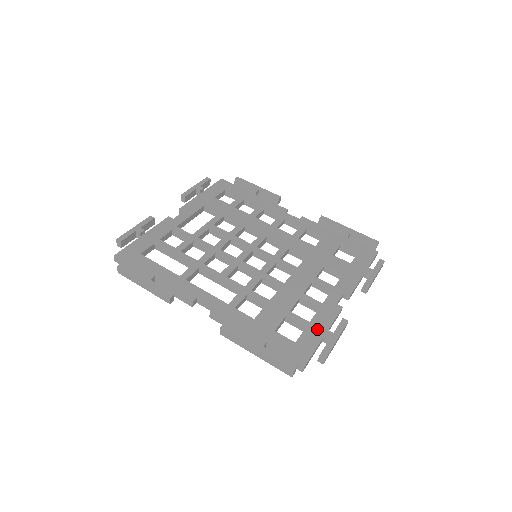
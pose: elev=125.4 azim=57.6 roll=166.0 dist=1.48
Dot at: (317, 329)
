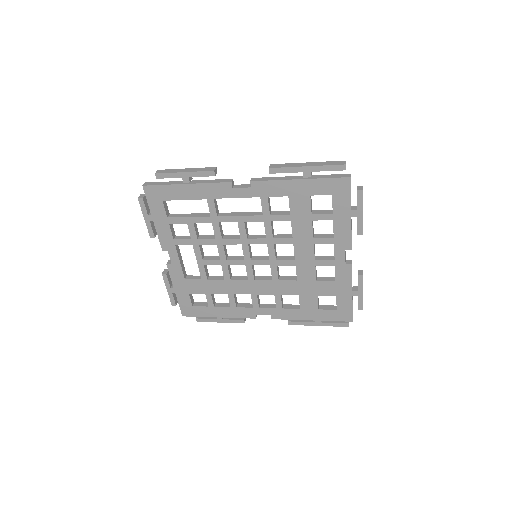
Dot at: occluded
